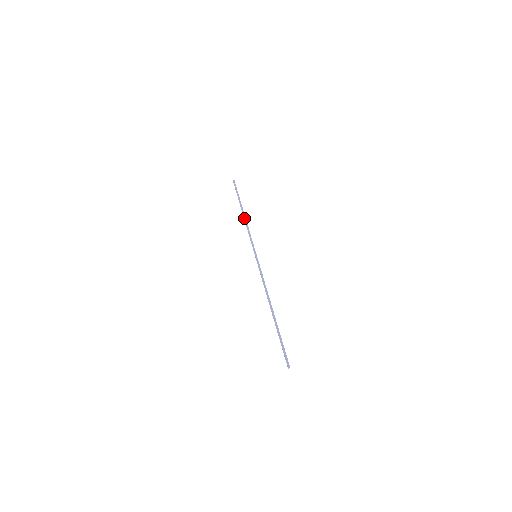
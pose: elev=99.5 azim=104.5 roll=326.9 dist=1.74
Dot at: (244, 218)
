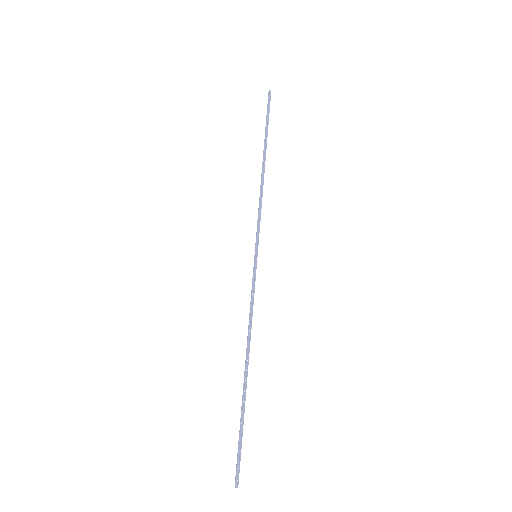
Dot at: (262, 174)
